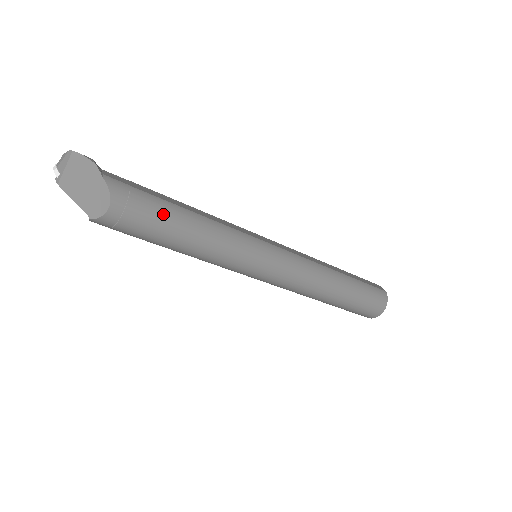
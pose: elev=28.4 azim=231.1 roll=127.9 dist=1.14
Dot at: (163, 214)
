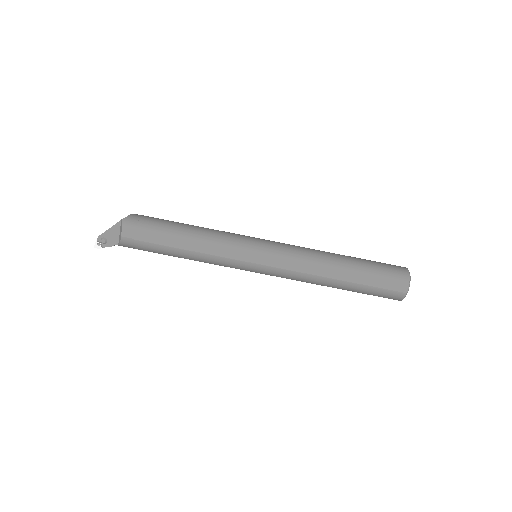
Dot at: occluded
